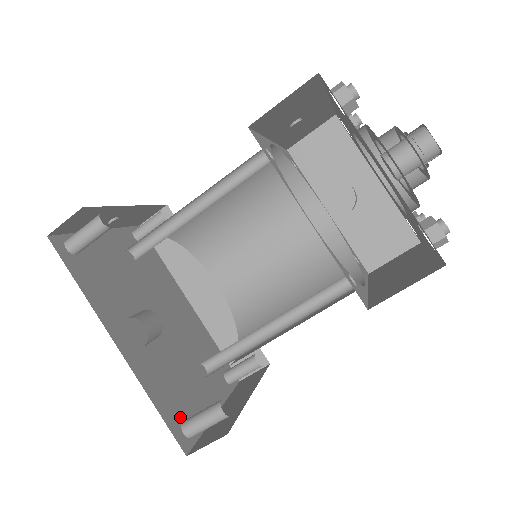
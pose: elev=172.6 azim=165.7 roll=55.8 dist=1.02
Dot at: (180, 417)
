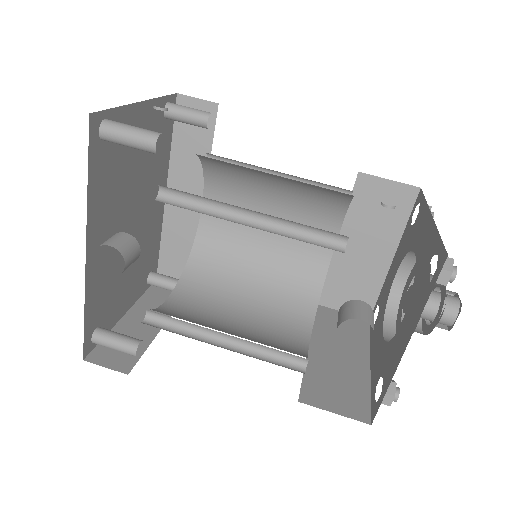
Dot at: (97, 323)
